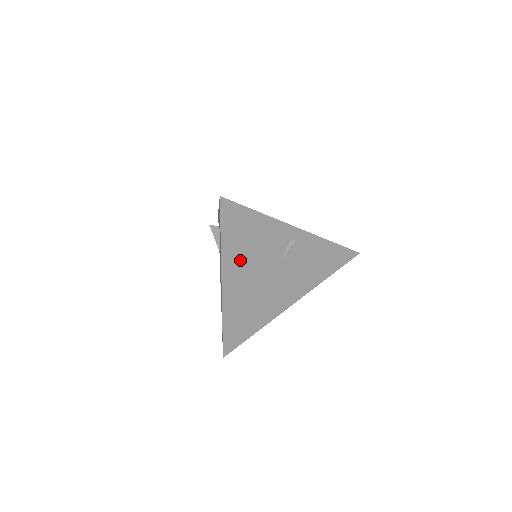
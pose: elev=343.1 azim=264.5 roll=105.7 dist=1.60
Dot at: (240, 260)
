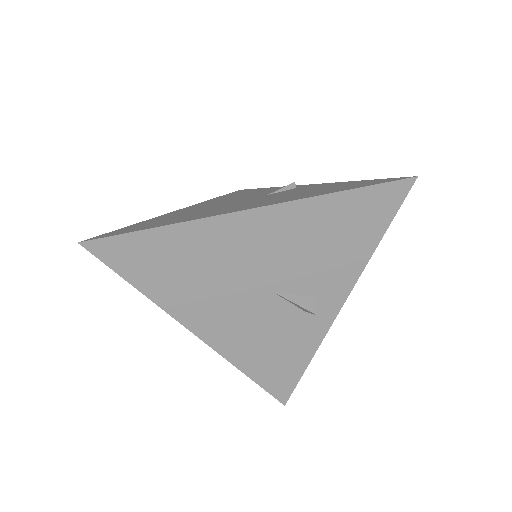
Dot at: occluded
